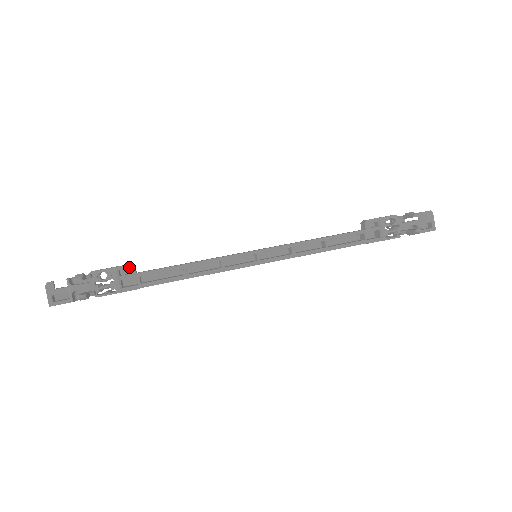
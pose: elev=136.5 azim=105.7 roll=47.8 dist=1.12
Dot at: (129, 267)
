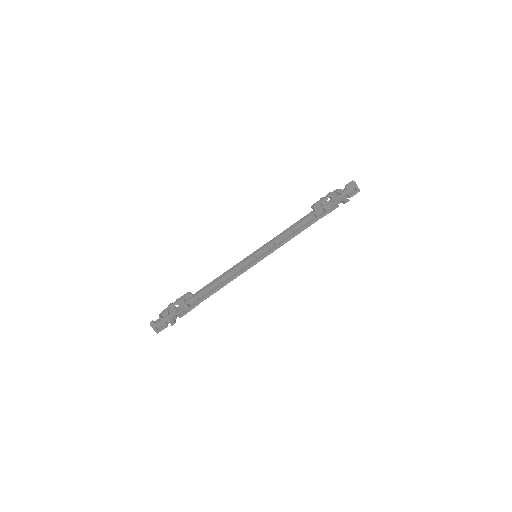
Dot at: occluded
